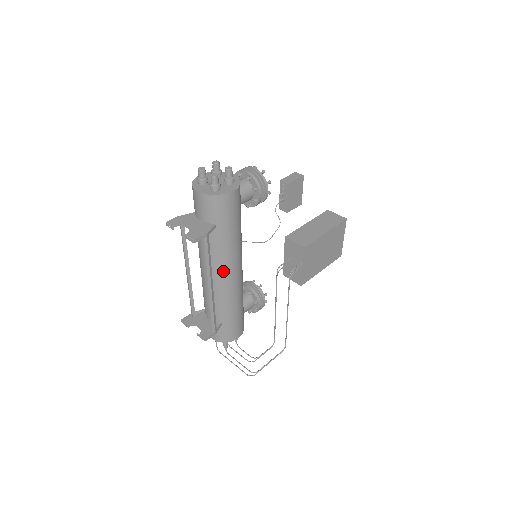
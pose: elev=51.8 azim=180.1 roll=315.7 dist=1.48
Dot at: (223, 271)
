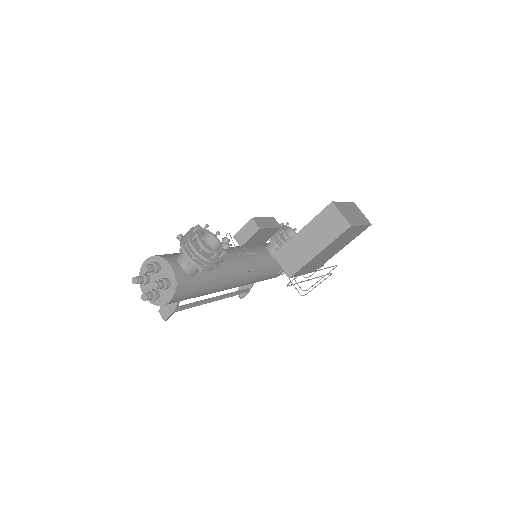
Dot at: occluded
